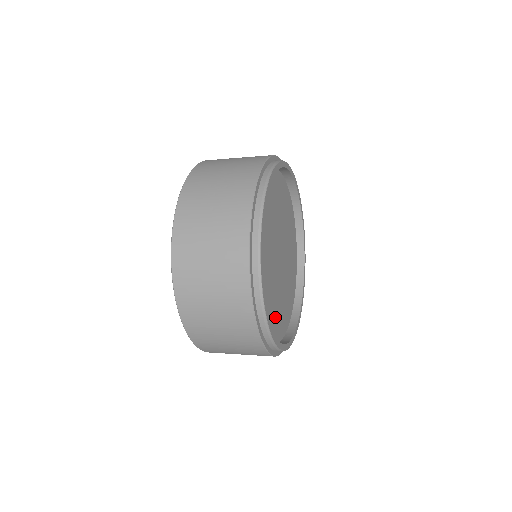
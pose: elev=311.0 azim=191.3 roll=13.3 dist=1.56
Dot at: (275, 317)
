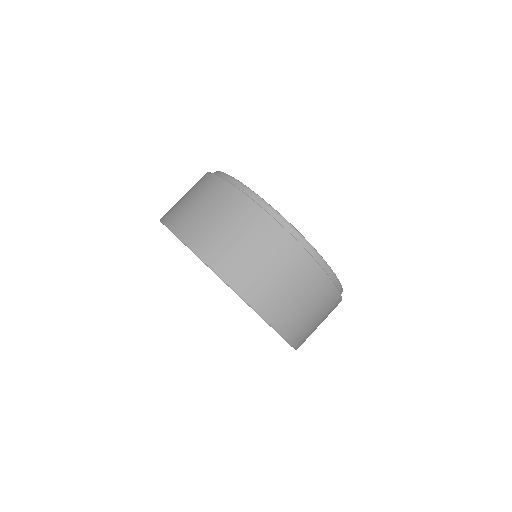
Dot at: occluded
